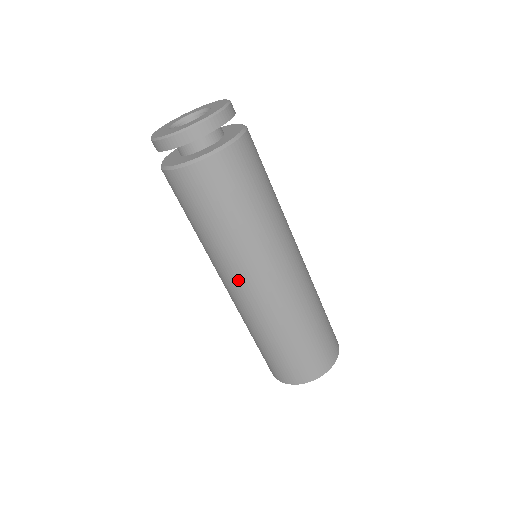
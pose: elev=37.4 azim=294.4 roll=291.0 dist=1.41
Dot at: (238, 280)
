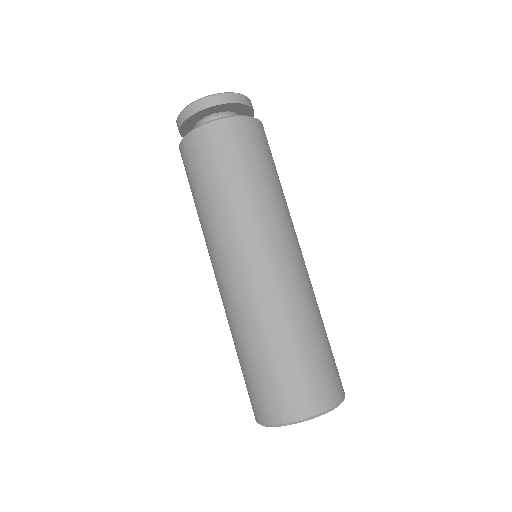
Dot at: (234, 254)
